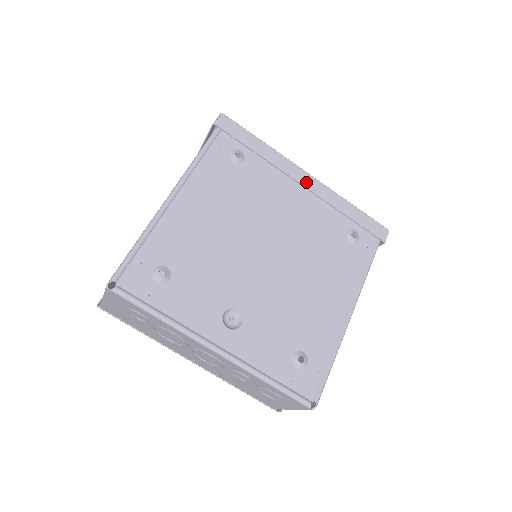
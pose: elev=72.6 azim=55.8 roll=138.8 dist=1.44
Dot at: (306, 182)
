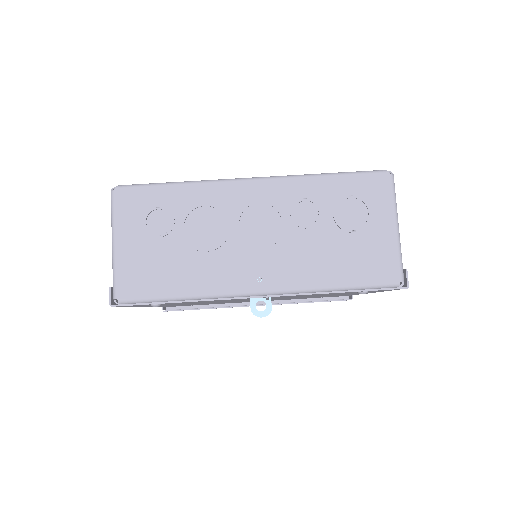
Dot at: occluded
